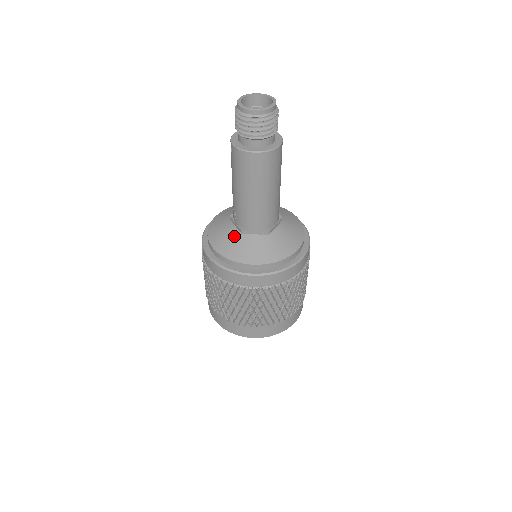
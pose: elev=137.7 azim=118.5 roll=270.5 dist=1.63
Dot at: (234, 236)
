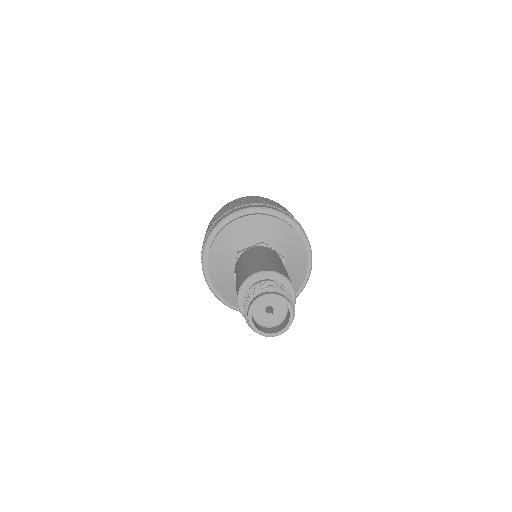
Dot at: occluded
